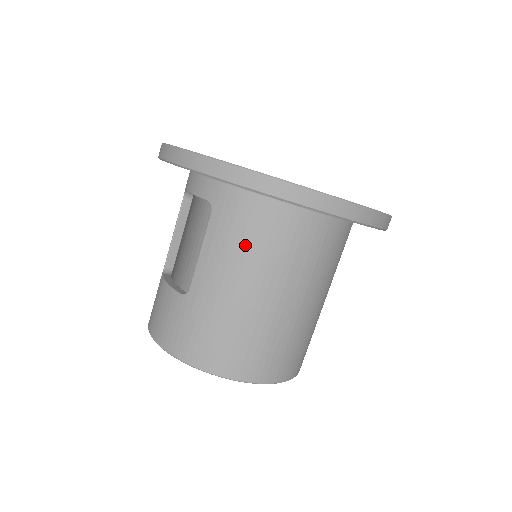
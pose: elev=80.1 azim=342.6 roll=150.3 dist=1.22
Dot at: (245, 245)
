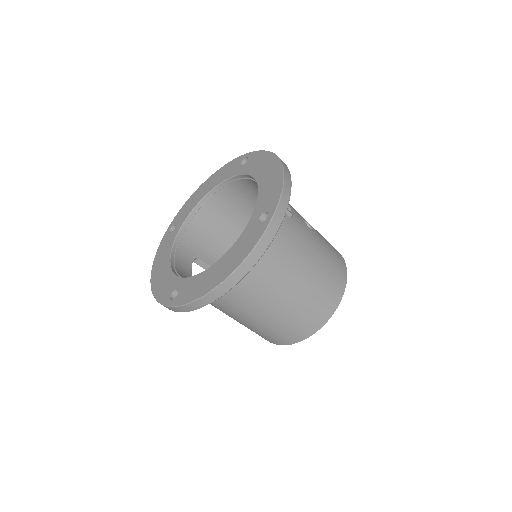
Dot at: (221, 306)
